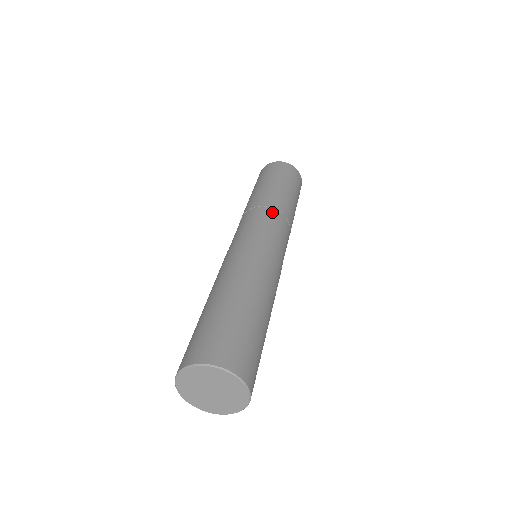
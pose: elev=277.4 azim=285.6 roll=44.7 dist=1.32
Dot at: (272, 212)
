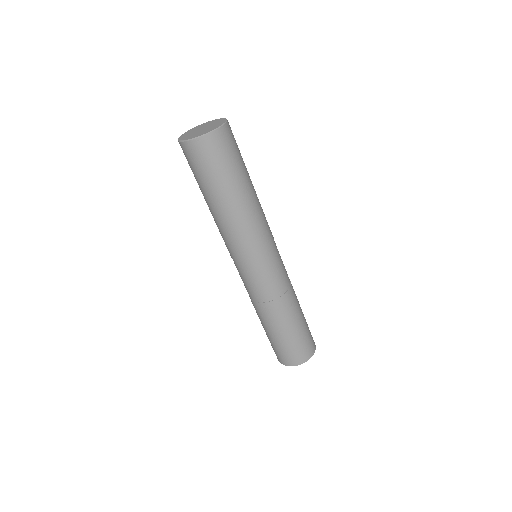
Dot at: occluded
